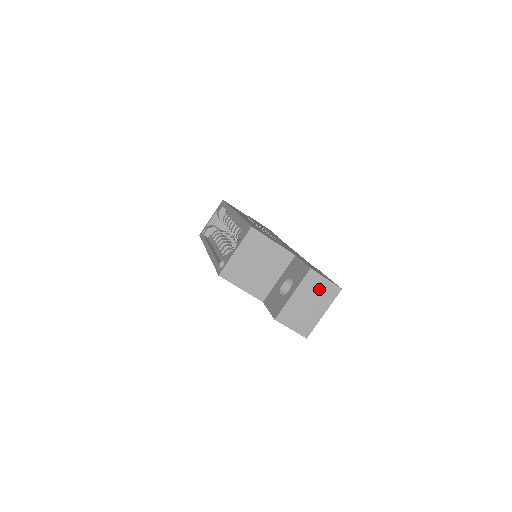
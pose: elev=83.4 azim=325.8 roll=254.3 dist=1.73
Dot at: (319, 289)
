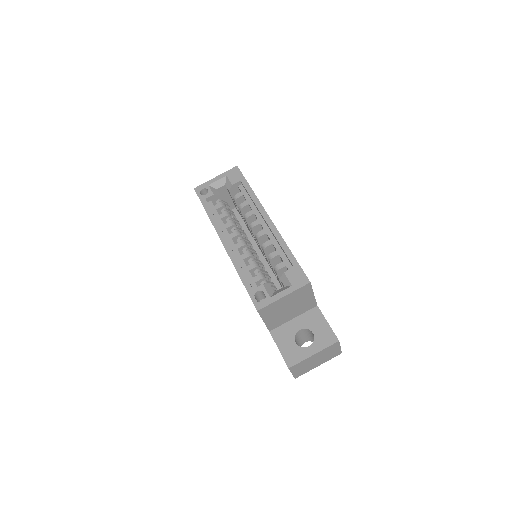
Dot at: (331, 352)
